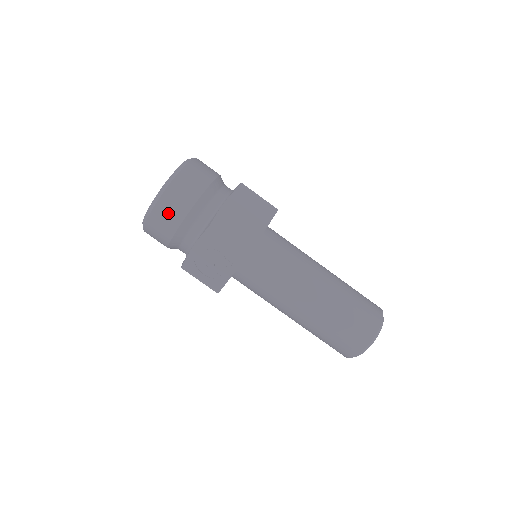
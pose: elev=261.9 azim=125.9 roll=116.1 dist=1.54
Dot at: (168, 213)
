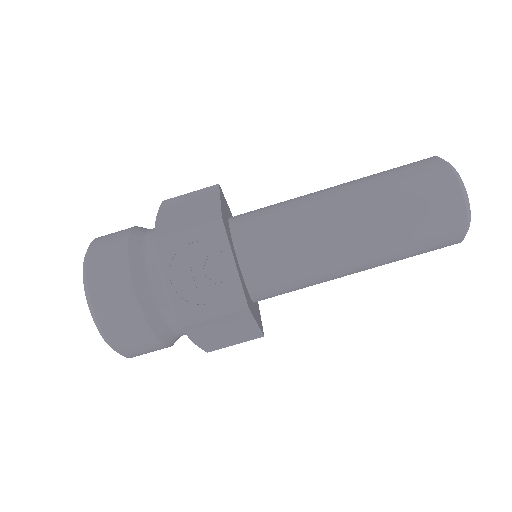
Dot at: (108, 283)
